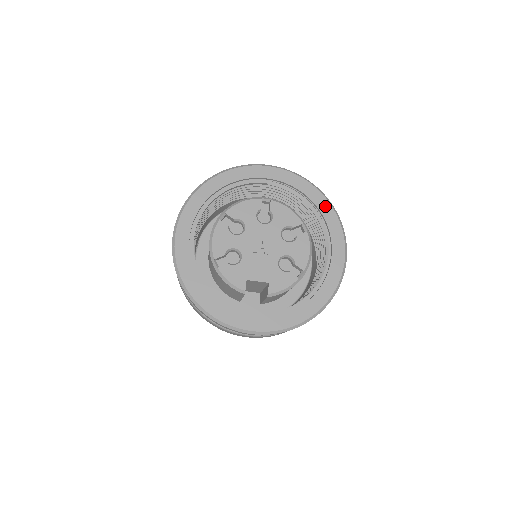
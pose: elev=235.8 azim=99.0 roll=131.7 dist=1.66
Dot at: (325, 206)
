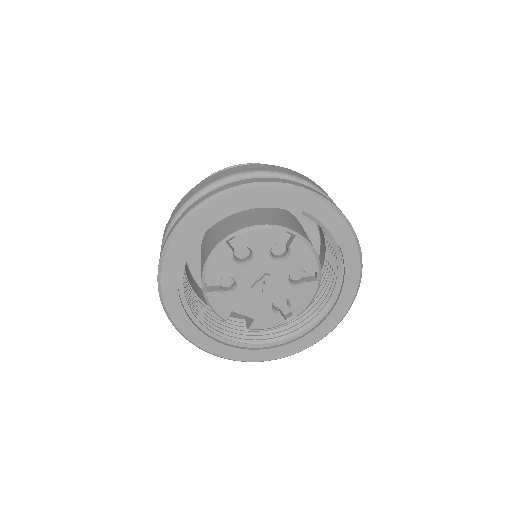
Dot at: (353, 261)
